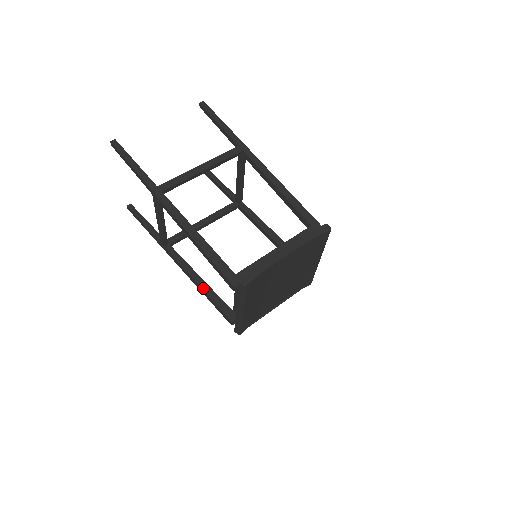
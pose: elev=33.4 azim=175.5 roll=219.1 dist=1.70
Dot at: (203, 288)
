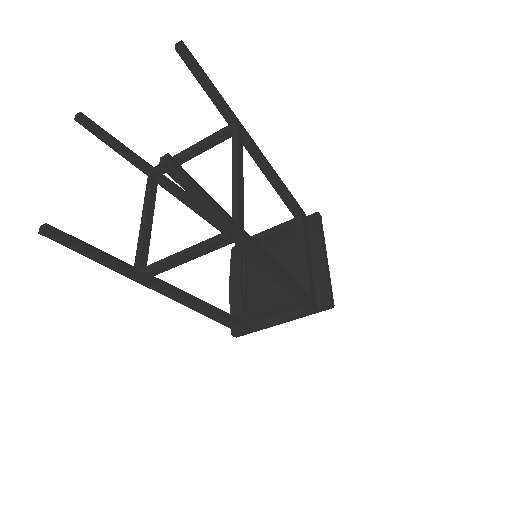
Dot at: (212, 312)
